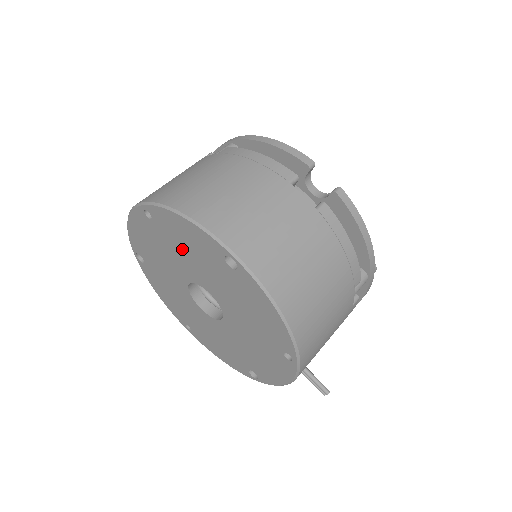
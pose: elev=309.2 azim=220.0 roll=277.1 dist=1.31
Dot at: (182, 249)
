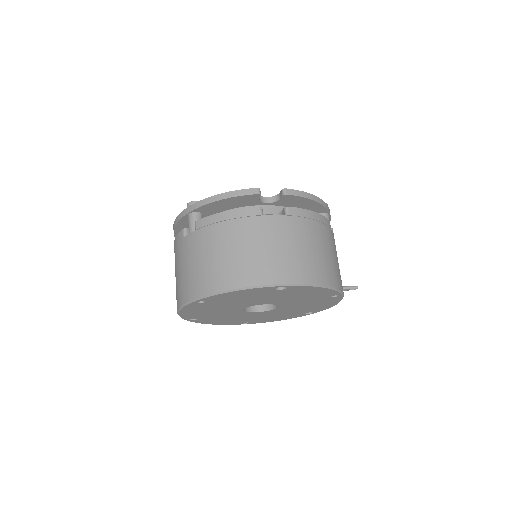
Dot at: (236, 301)
